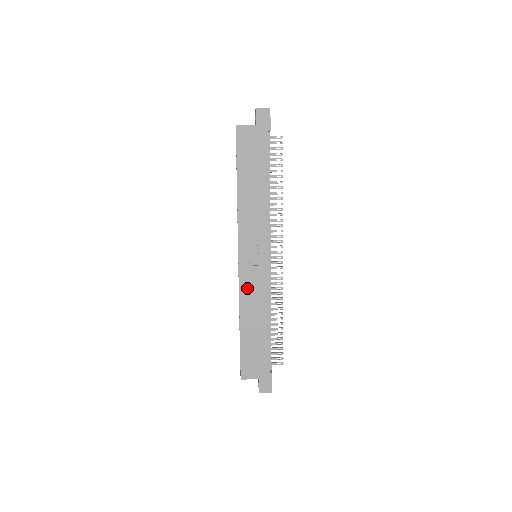
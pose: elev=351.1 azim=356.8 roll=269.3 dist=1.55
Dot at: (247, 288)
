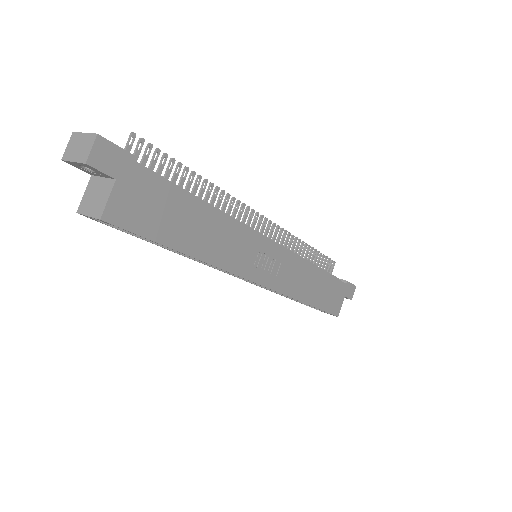
Dot at: (287, 284)
